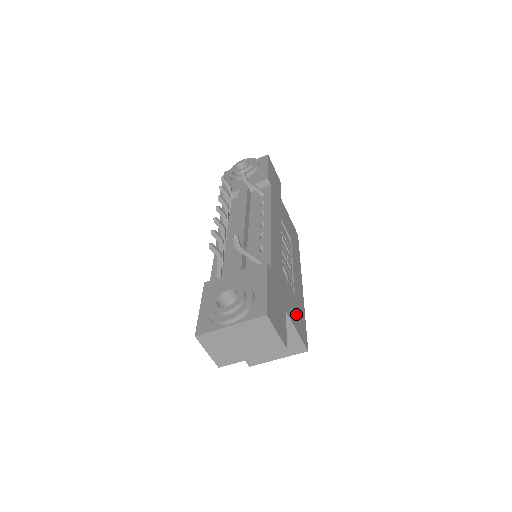
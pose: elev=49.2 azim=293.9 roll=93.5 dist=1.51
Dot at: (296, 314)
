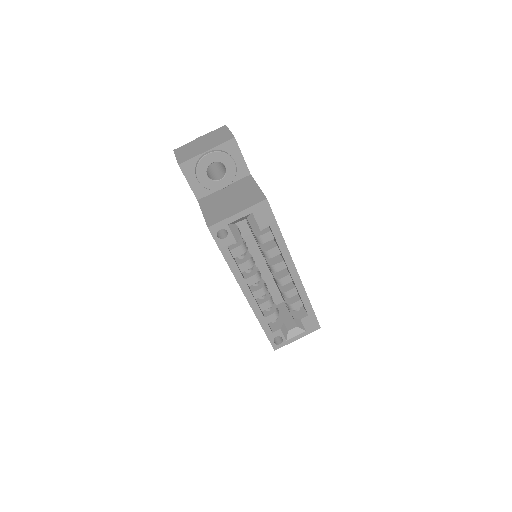
Dot at: occluded
